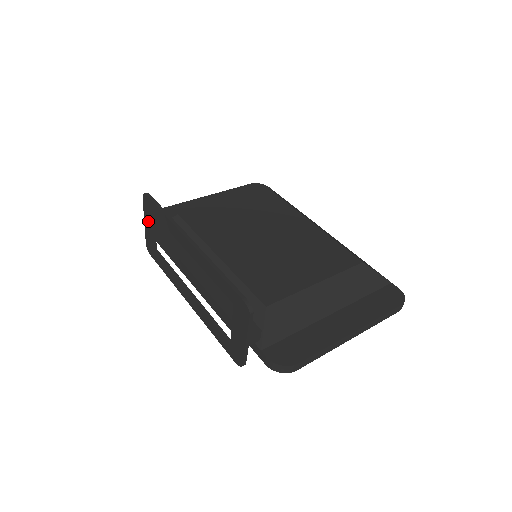
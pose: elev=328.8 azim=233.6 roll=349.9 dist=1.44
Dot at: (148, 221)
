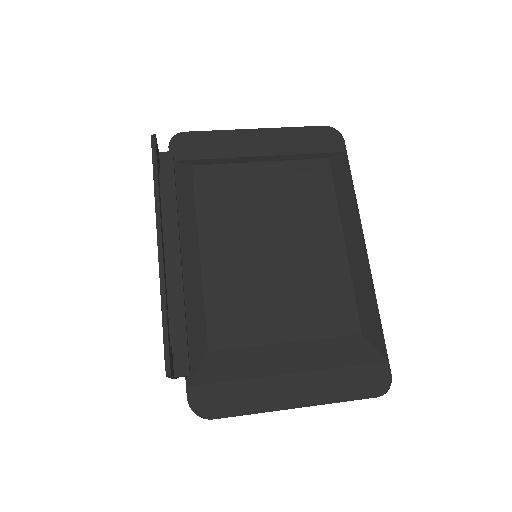
Dot at: occluded
